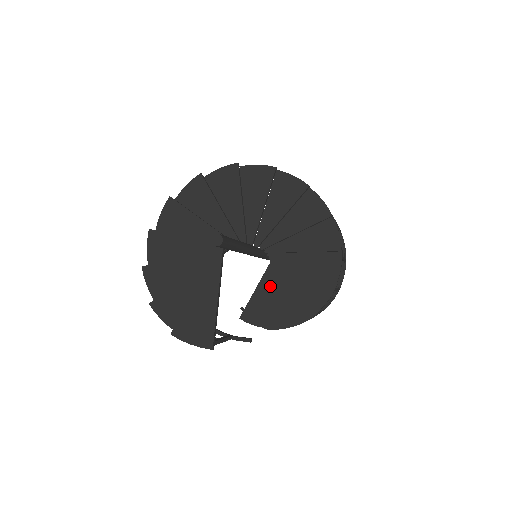
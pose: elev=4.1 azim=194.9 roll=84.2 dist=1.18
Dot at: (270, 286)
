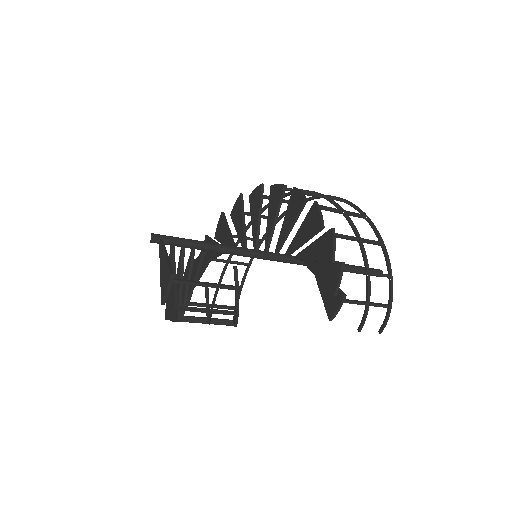
Dot at: (314, 272)
